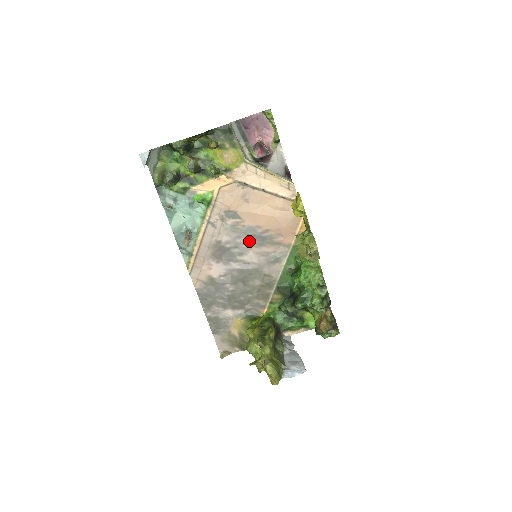
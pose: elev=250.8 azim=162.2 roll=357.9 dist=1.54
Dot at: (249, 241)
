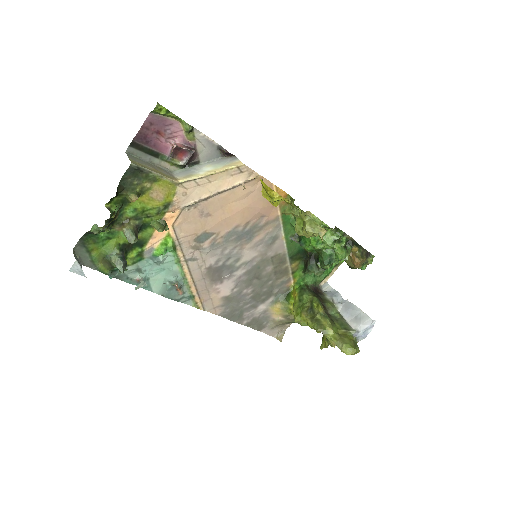
Dot at: (237, 244)
